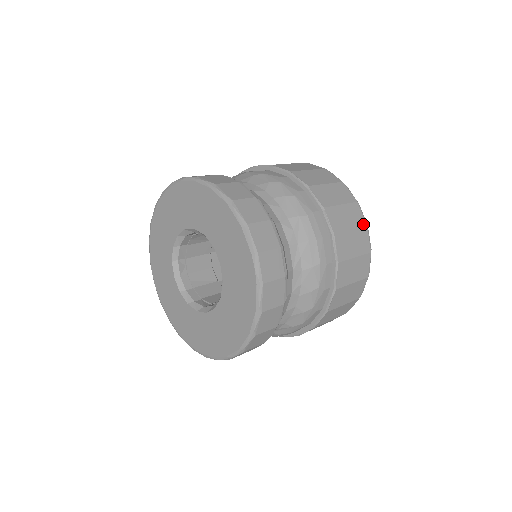
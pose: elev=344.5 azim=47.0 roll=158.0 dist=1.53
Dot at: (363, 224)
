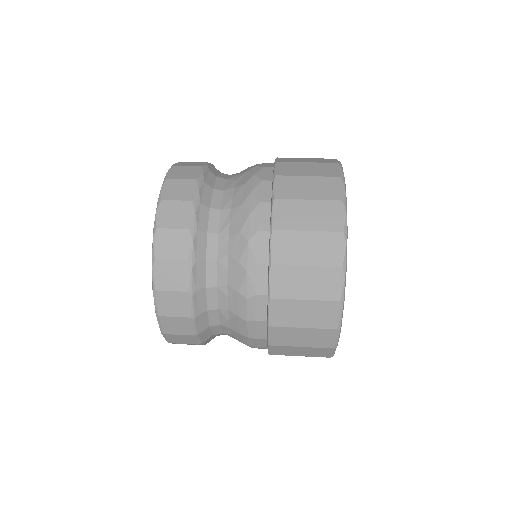
Dot at: (328, 346)
